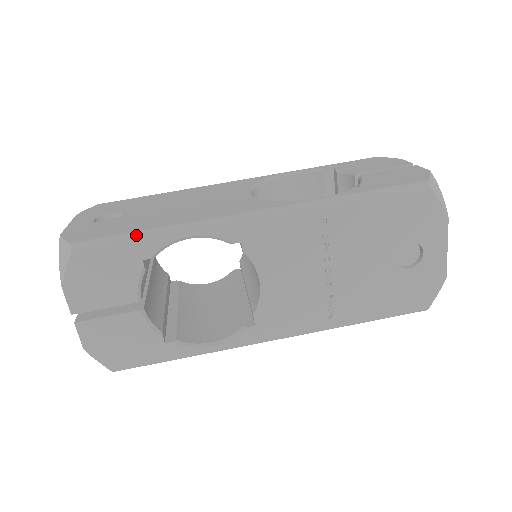
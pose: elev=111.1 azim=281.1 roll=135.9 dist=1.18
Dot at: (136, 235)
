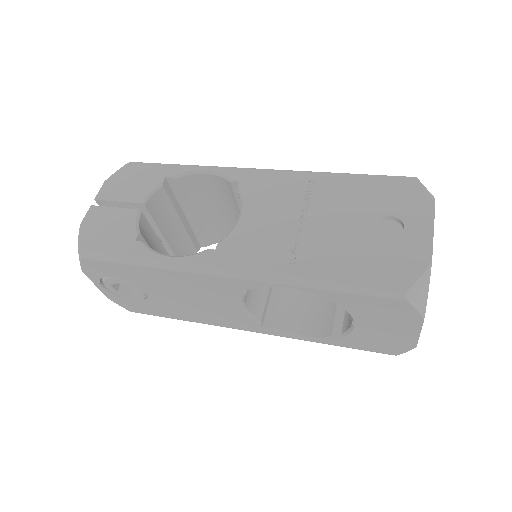
Dot at: (173, 164)
